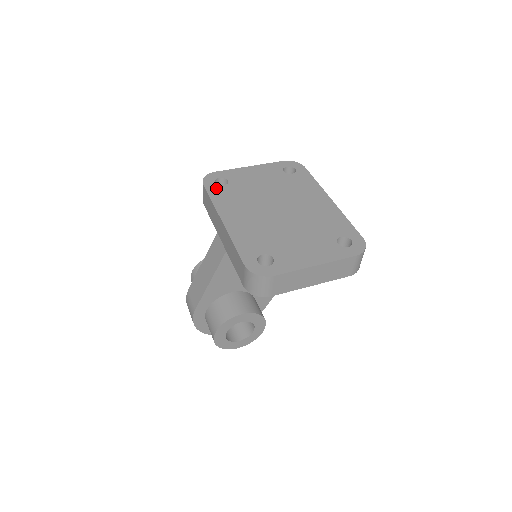
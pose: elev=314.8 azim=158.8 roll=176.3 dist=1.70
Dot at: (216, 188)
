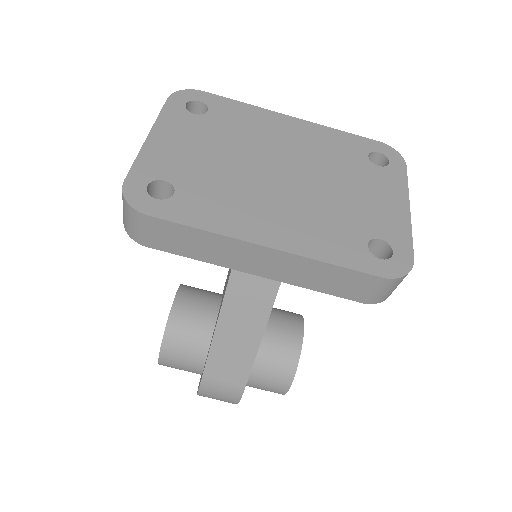
Dot at: (174, 206)
